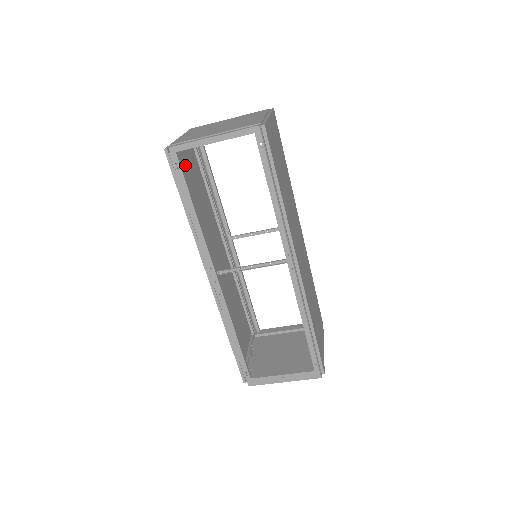
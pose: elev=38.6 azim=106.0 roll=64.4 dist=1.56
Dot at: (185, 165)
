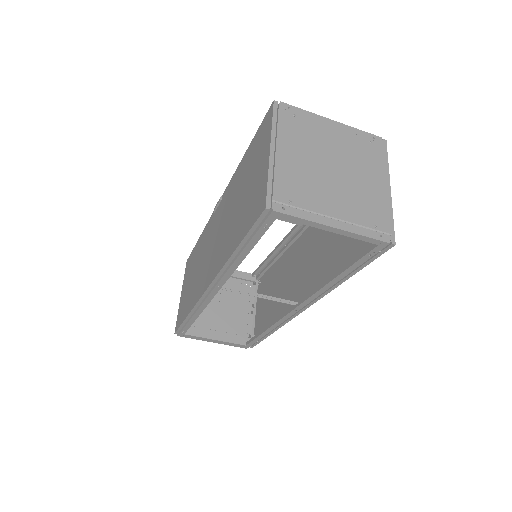
Dot at: (255, 178)
